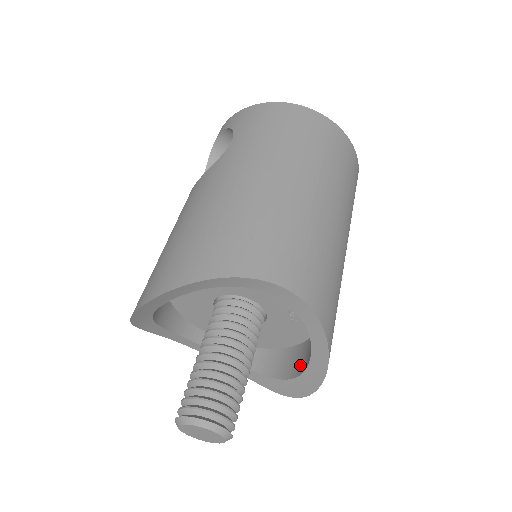
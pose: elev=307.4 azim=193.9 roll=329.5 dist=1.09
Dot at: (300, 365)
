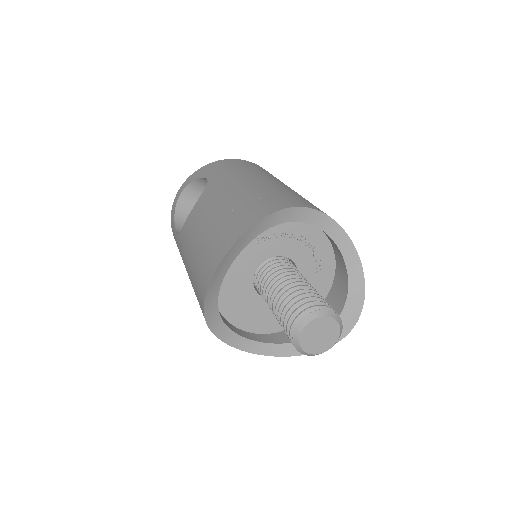
Dot at: (336, 307)
